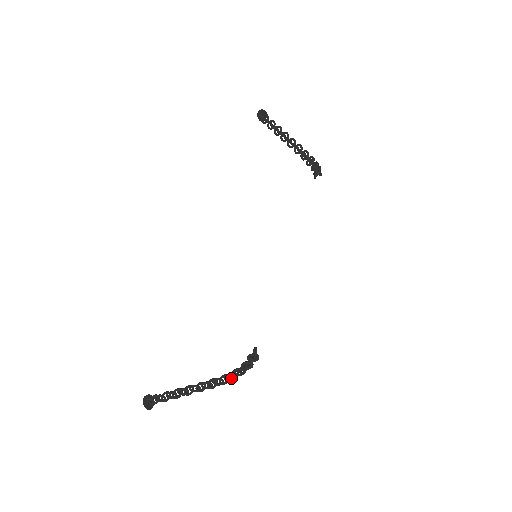
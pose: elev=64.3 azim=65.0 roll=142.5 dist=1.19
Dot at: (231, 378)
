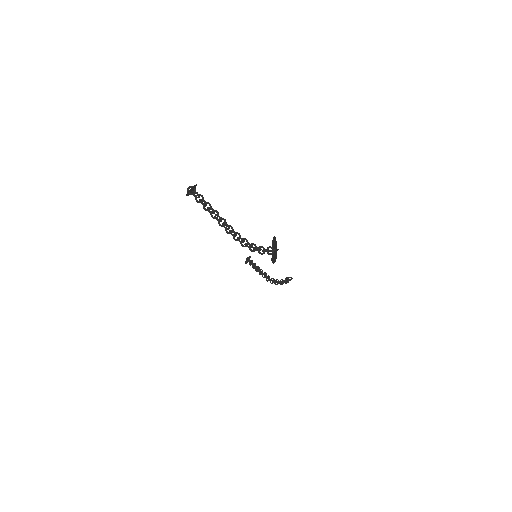
Dot at: (249, 243)
